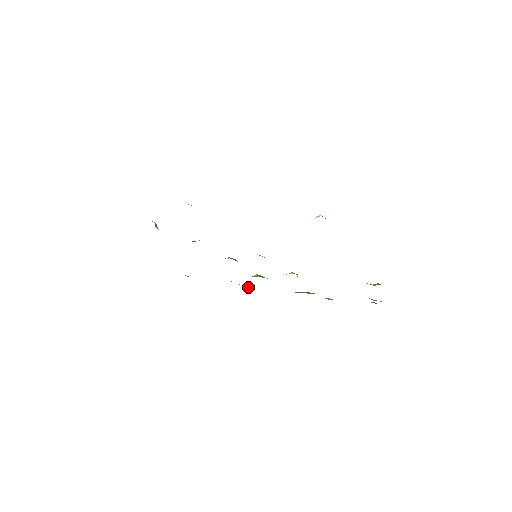
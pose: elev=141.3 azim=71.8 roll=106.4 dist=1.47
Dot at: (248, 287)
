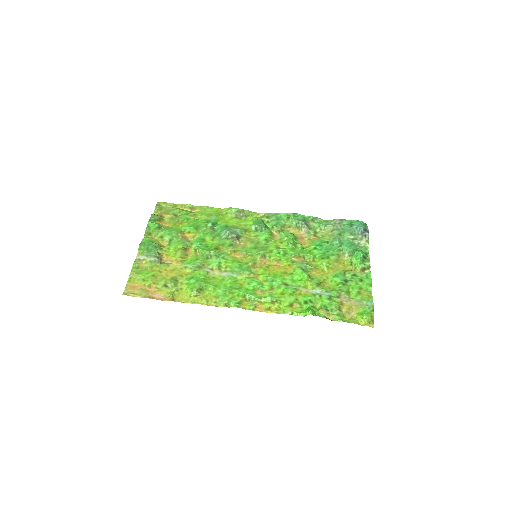
Dot at: (249, 215)
